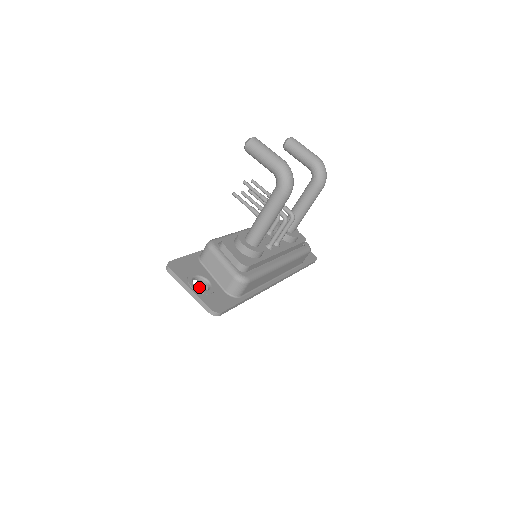
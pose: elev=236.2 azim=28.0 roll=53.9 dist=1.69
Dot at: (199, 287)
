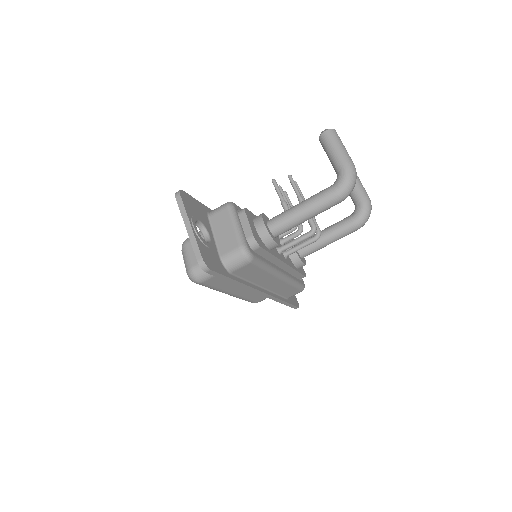
Dot at: (187, 244)
